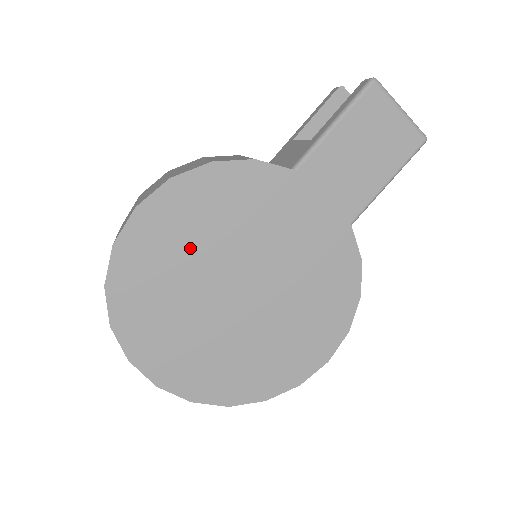
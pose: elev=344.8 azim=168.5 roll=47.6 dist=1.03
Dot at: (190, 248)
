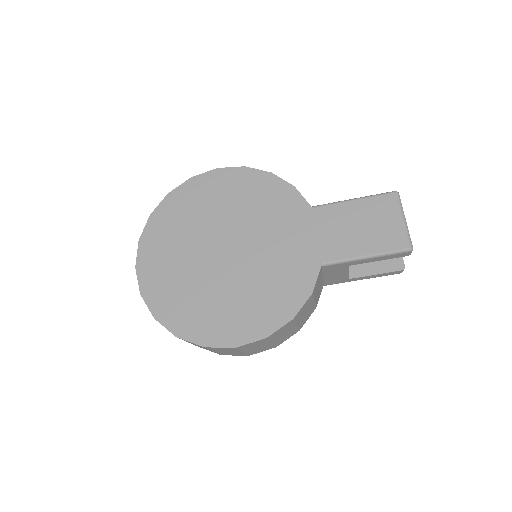
Dot at: (223, 206)
